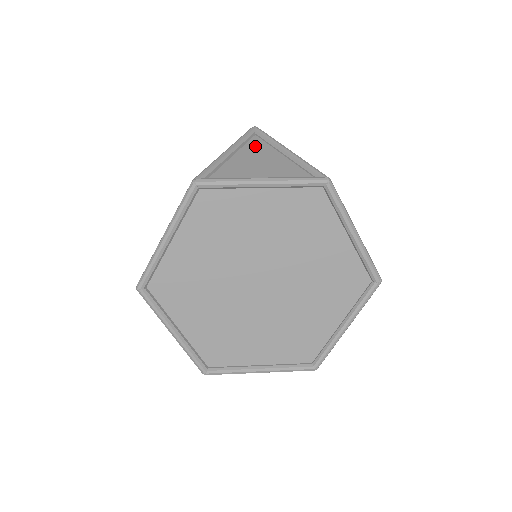
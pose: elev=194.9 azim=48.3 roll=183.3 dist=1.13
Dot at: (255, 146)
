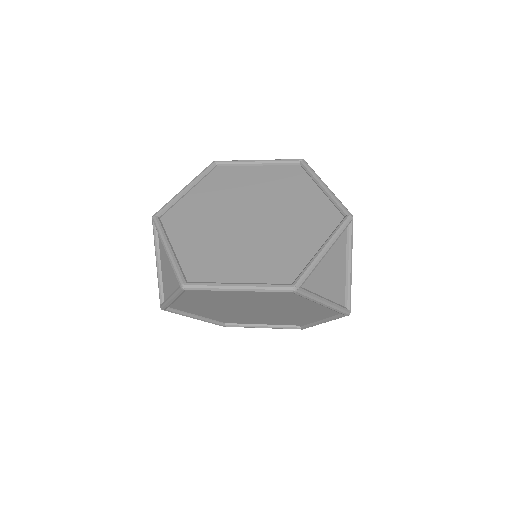
Dot at: (161, 245)
